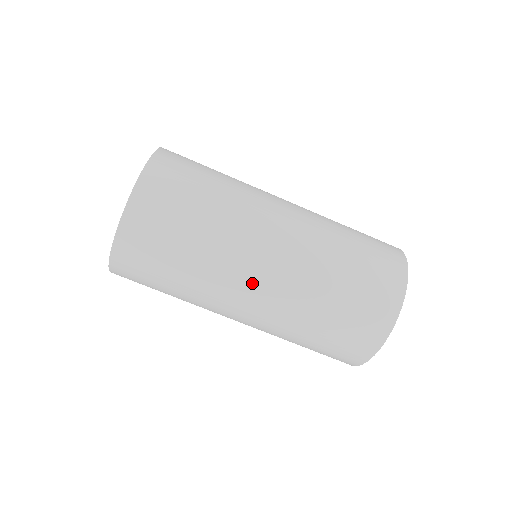
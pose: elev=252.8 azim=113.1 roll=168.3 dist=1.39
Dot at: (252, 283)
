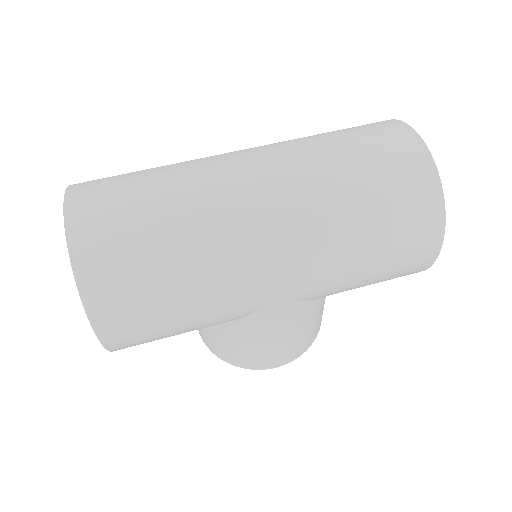
Dot at: (250, 190)
